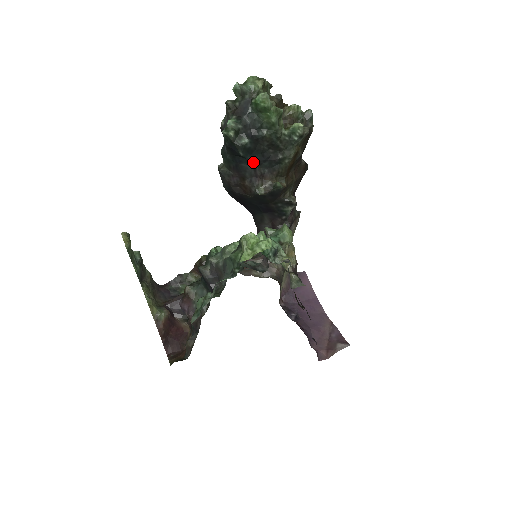
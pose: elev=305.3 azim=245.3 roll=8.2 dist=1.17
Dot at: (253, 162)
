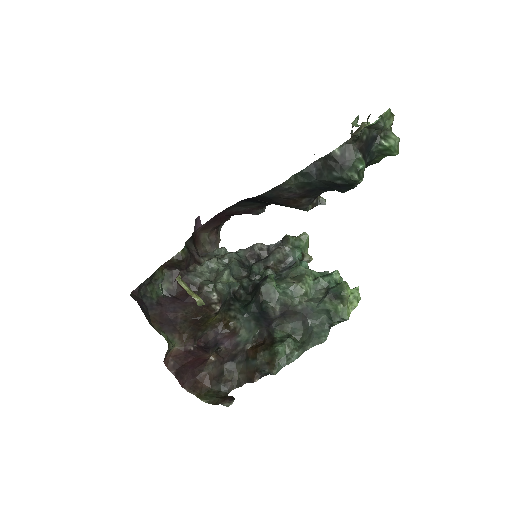
Dot at: (333, 190)
